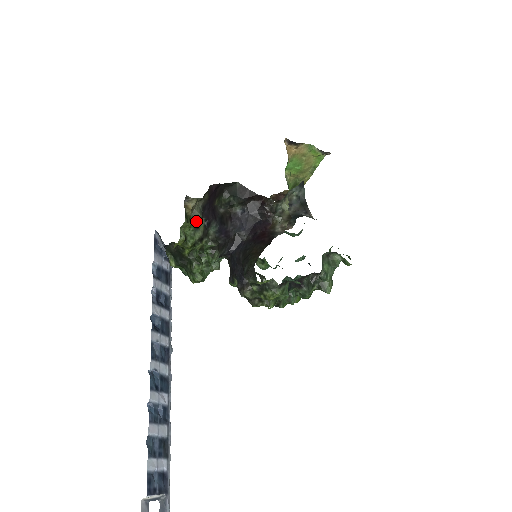
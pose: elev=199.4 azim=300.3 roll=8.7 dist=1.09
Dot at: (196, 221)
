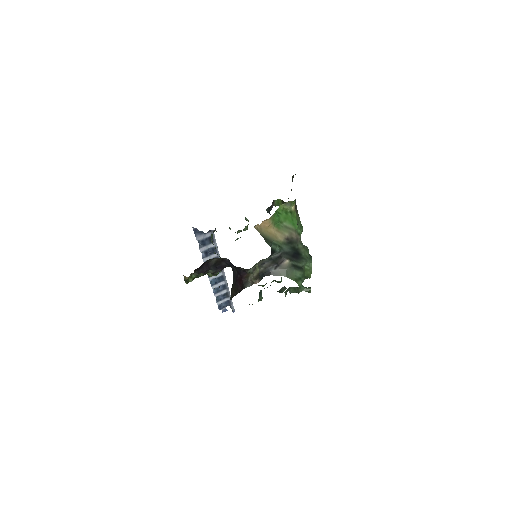
Dot at: (196, 275)
